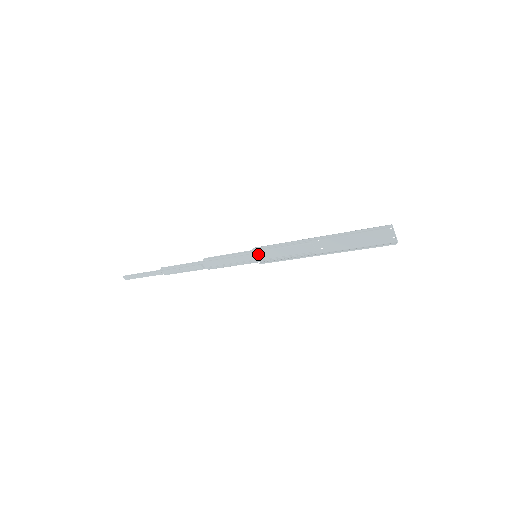
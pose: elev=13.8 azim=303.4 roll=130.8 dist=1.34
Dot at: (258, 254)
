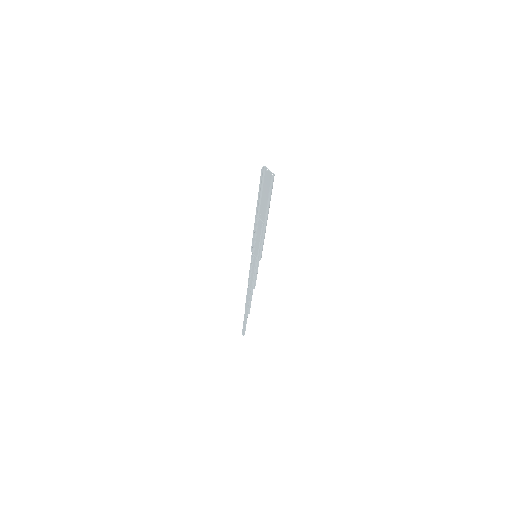
Dot at: (256, 254)
